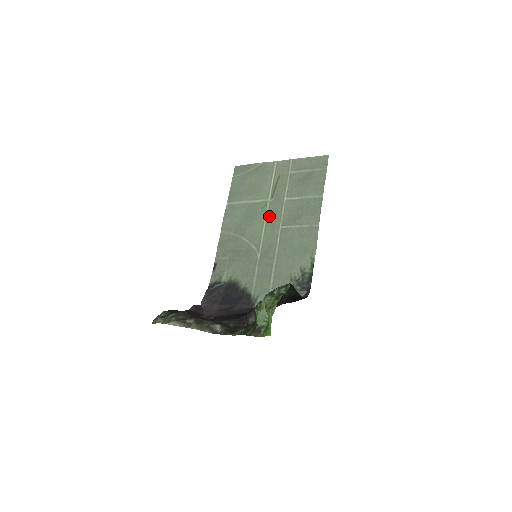
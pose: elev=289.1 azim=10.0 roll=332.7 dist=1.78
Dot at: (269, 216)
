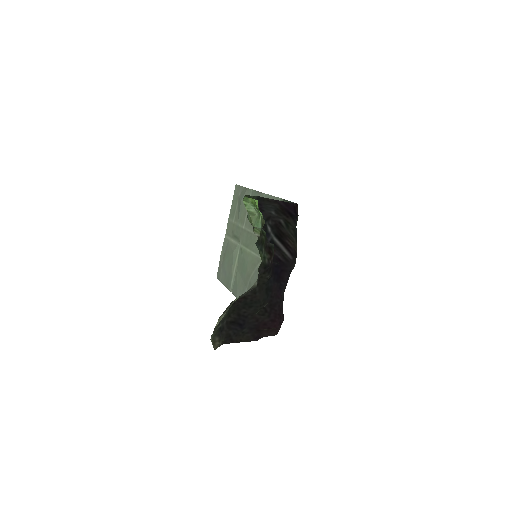
Dot at: (247, 246)
